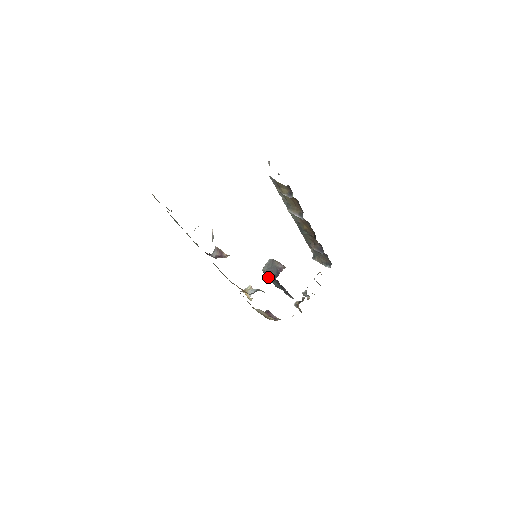
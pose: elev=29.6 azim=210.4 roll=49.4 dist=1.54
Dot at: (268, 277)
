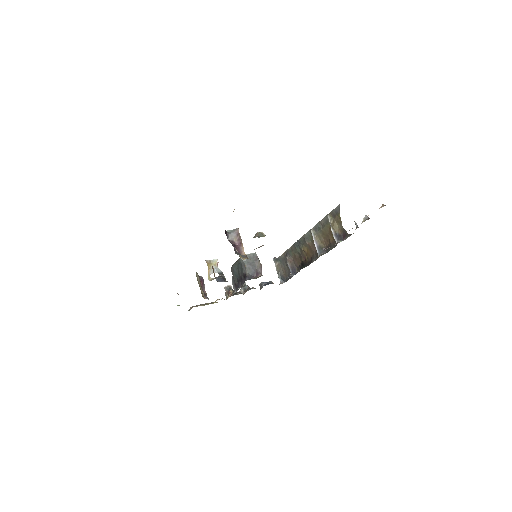
Dot at: (237, 264)
